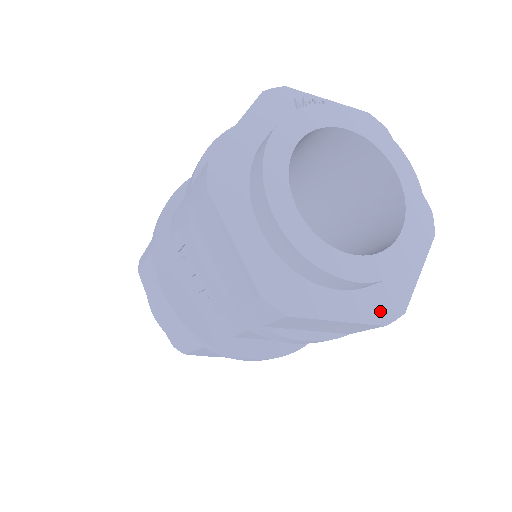
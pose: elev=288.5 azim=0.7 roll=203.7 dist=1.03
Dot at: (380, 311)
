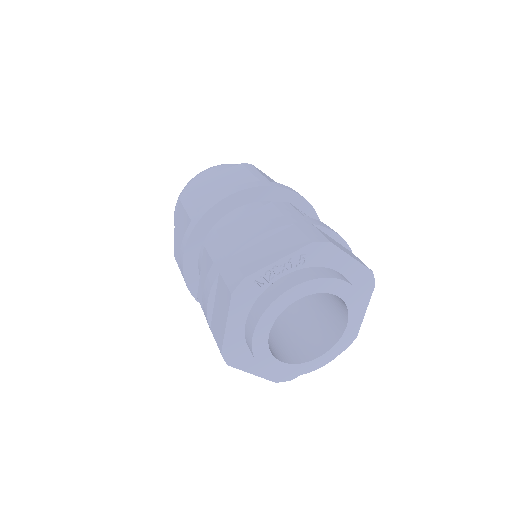
Dot at: occluded
